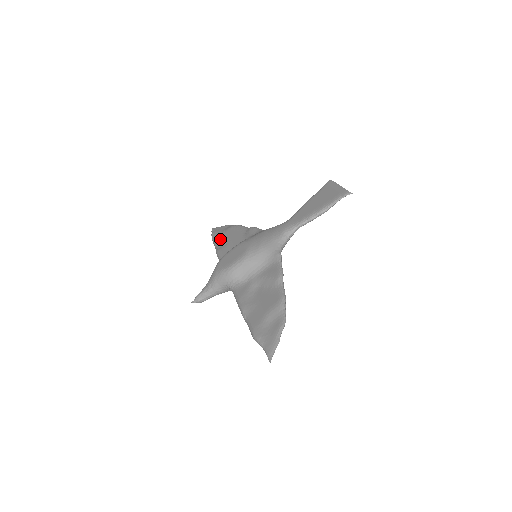
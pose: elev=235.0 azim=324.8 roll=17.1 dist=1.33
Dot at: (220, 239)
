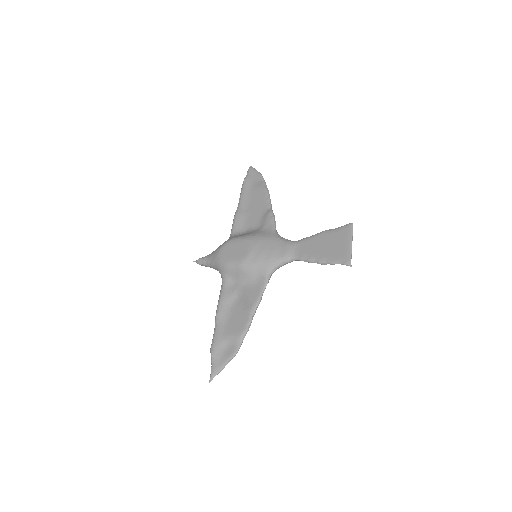
Dot at: (246, 197)
